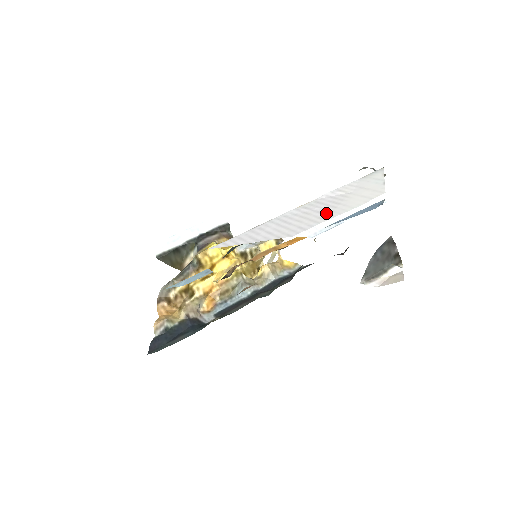
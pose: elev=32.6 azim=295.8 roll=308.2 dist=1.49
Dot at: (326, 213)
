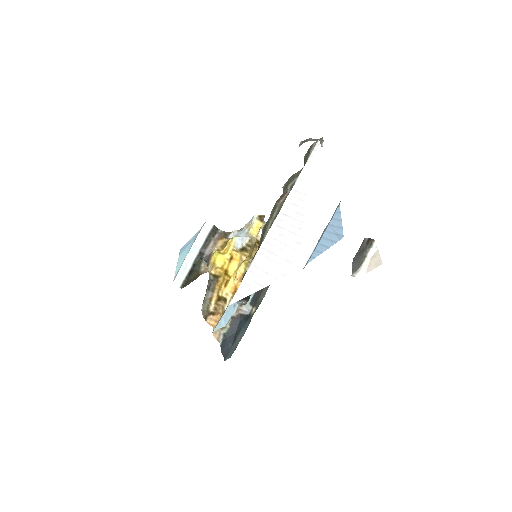
Dot at: (299, 234)
